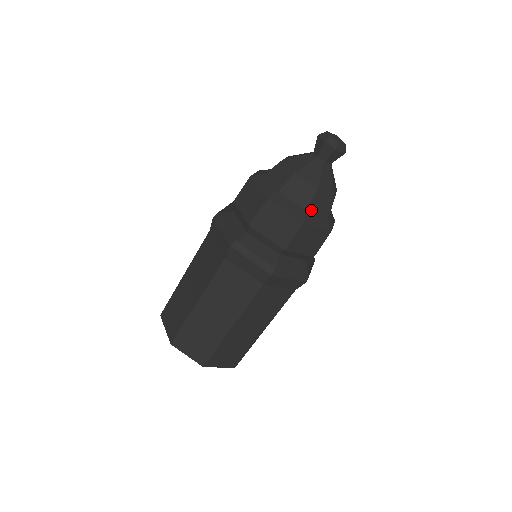
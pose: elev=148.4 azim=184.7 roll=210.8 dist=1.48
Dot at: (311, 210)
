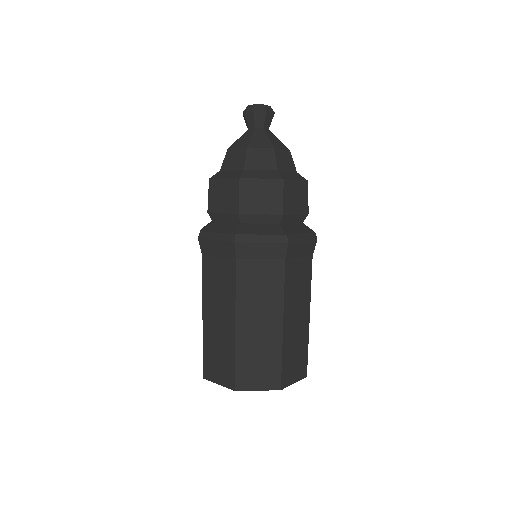
Dot at: (251, 168)
